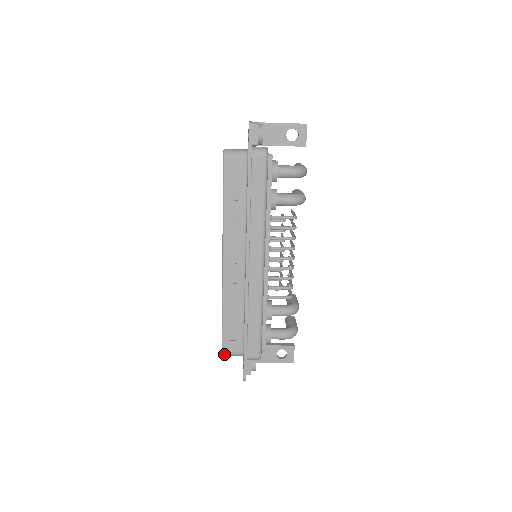
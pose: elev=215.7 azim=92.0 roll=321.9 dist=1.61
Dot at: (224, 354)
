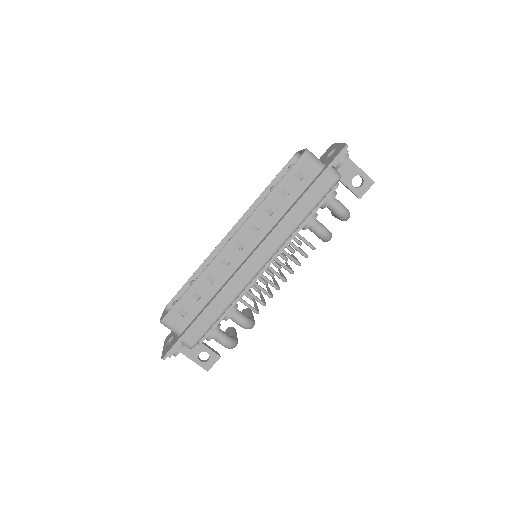
Dot at: (163, 322)
